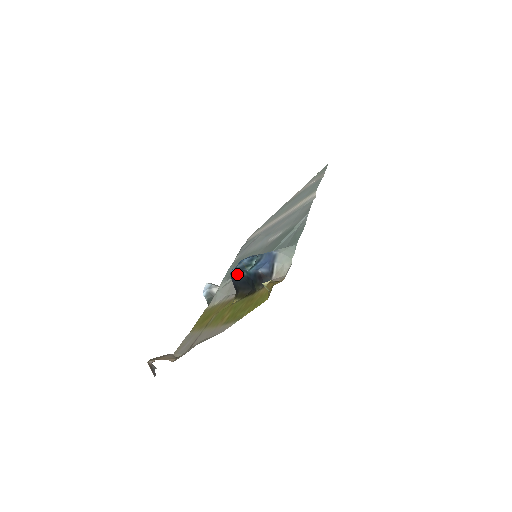
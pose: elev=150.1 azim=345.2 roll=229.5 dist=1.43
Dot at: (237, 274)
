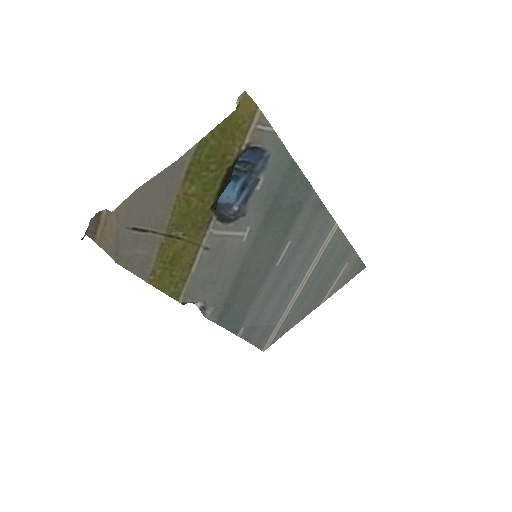
Dot at: occluded
